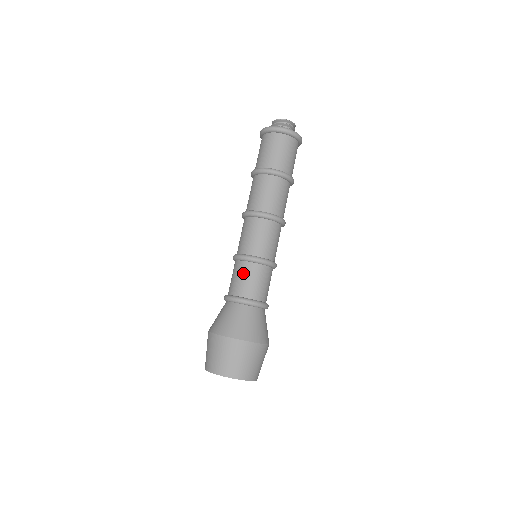
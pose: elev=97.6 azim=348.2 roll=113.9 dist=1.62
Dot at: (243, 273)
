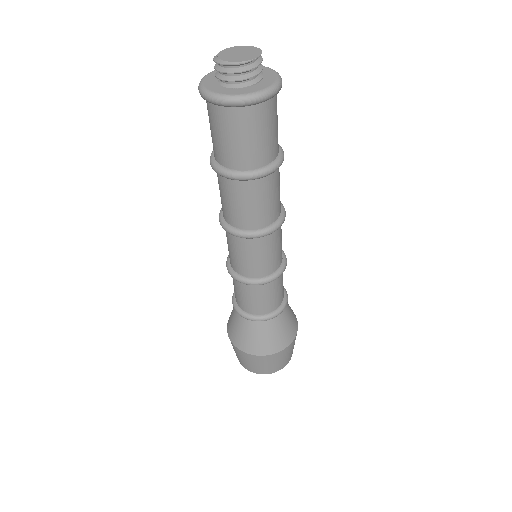
Dot at: occluded
